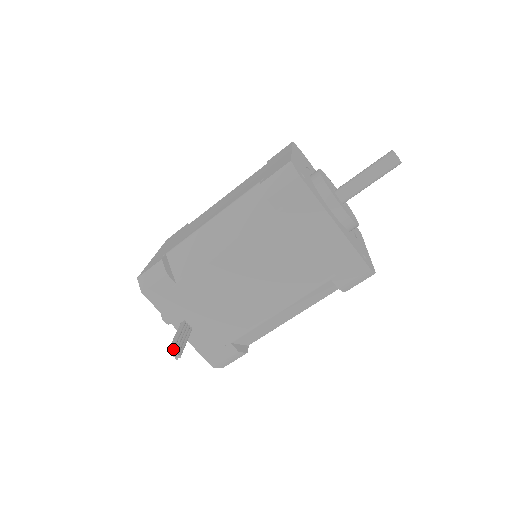
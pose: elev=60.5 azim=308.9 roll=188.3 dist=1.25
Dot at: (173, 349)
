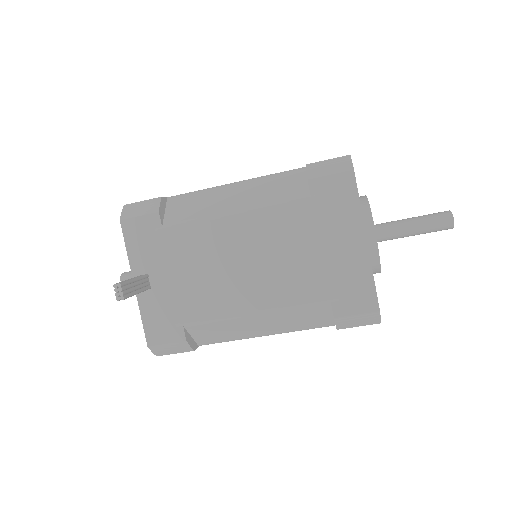
Dot at: (121, 285)
